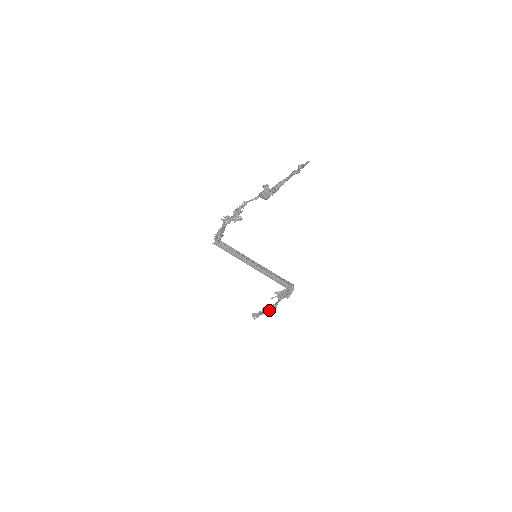
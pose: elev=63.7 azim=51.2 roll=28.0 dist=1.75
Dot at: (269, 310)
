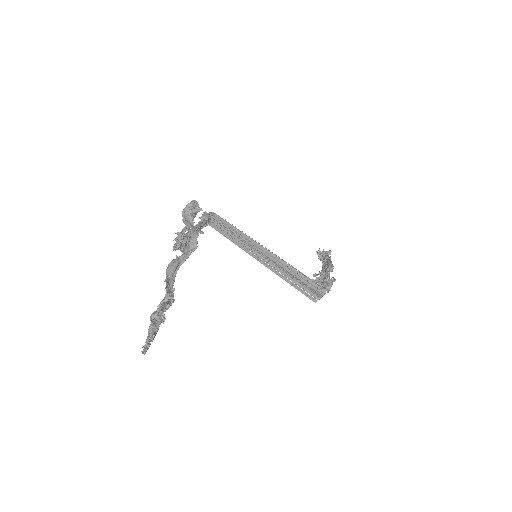
Dot at: occluded
